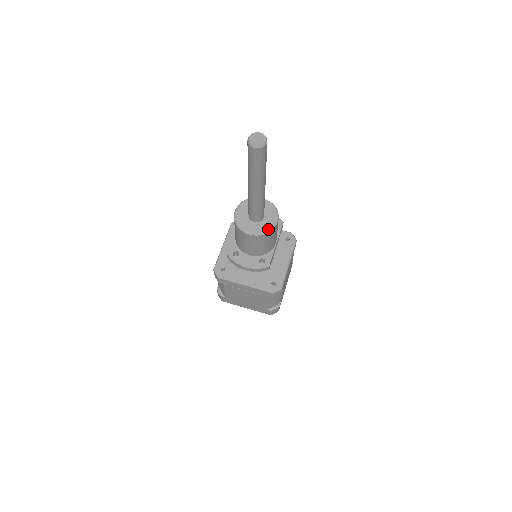
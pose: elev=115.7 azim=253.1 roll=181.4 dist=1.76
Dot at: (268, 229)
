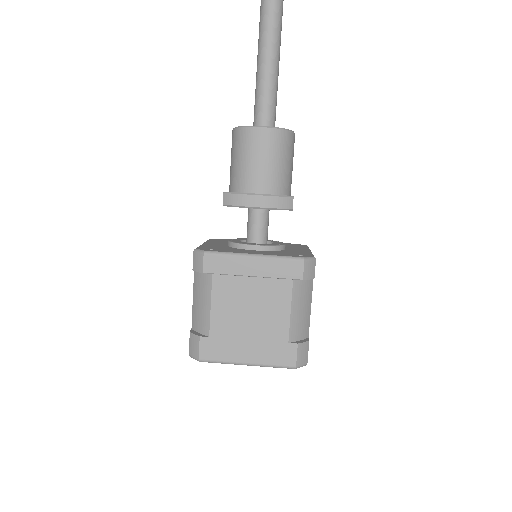
Dot at: (286, 129)
